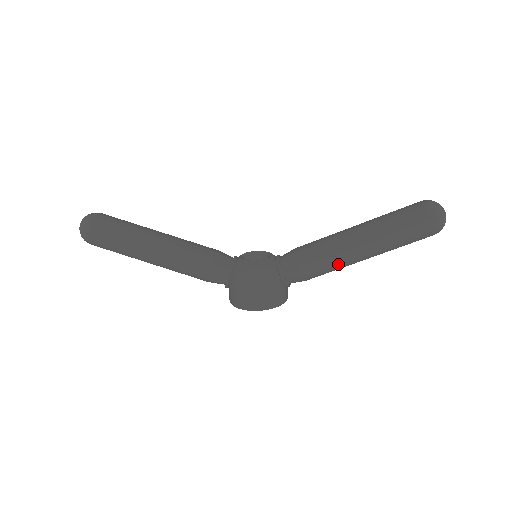
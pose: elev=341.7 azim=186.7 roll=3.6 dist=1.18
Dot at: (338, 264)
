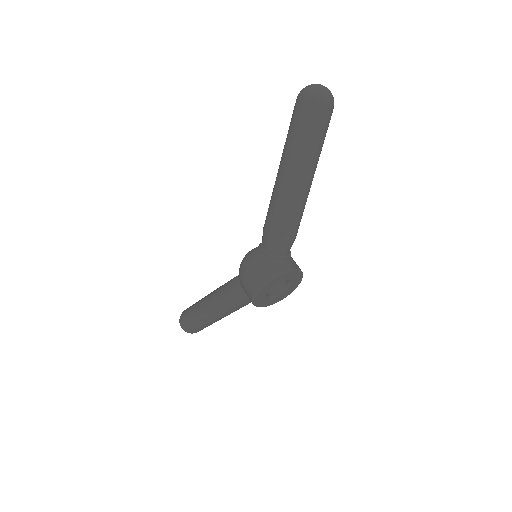
Dot at: (283, 204)
